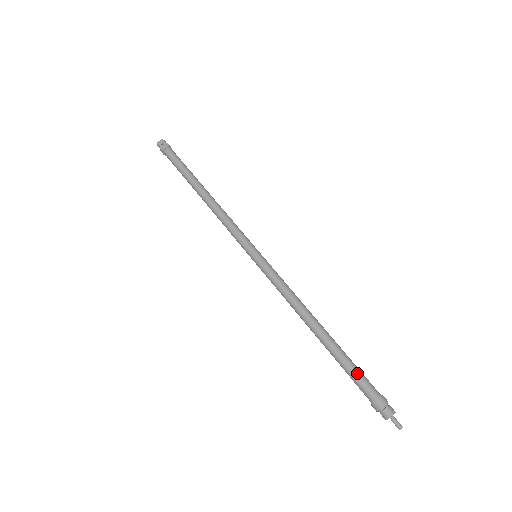
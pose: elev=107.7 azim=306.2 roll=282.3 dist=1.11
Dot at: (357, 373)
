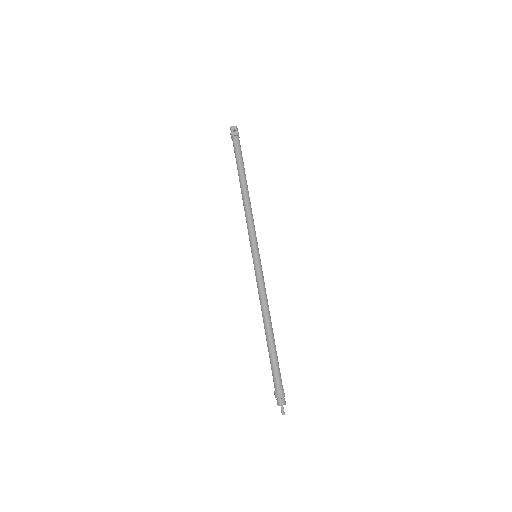
Dot at: (276, 369)
